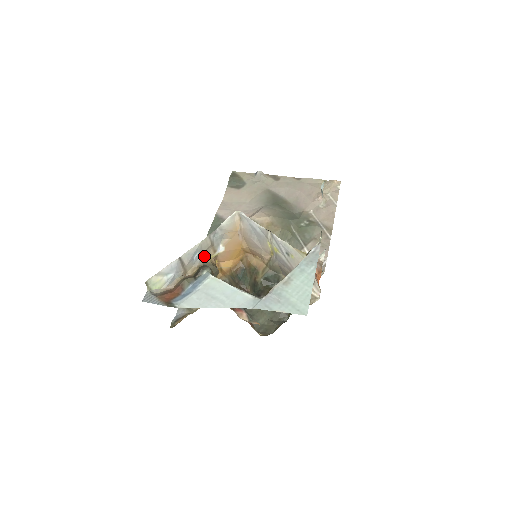
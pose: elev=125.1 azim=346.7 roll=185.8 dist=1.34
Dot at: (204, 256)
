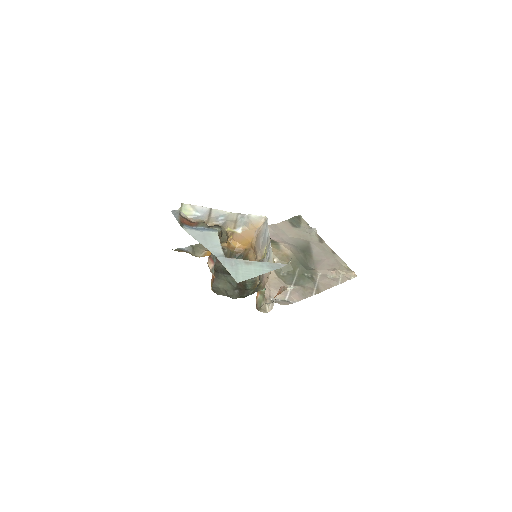
Dot at: (226, 224)
